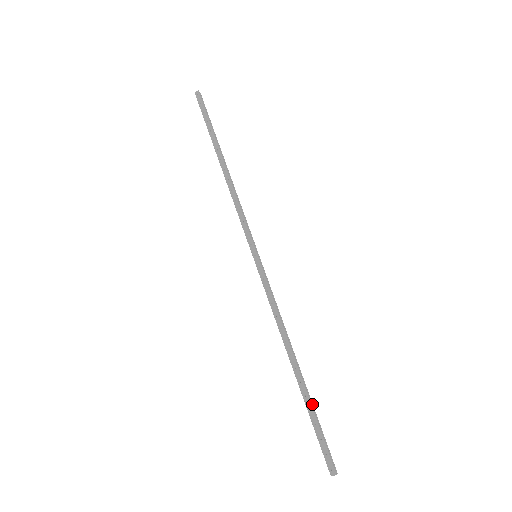
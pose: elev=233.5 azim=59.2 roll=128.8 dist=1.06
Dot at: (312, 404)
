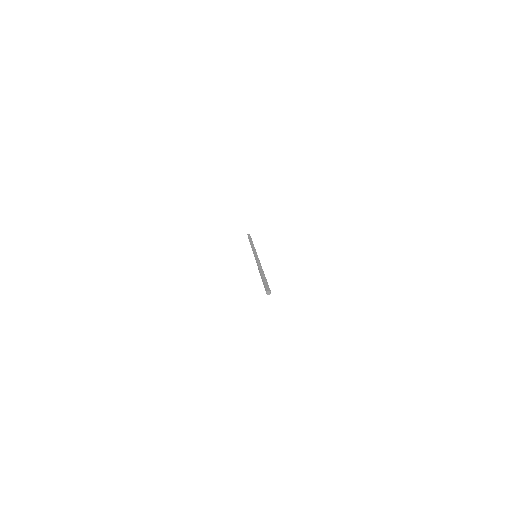
Dot at: occluded
